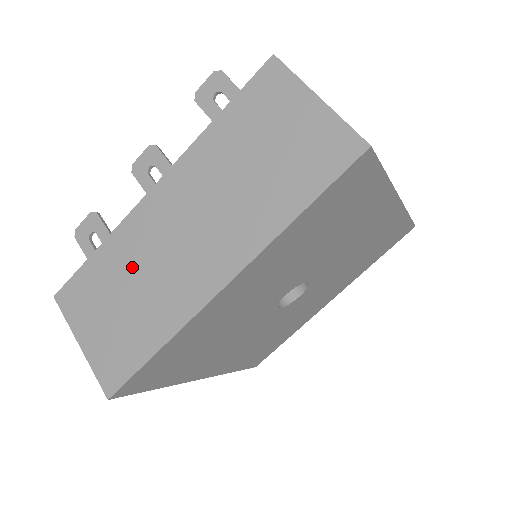
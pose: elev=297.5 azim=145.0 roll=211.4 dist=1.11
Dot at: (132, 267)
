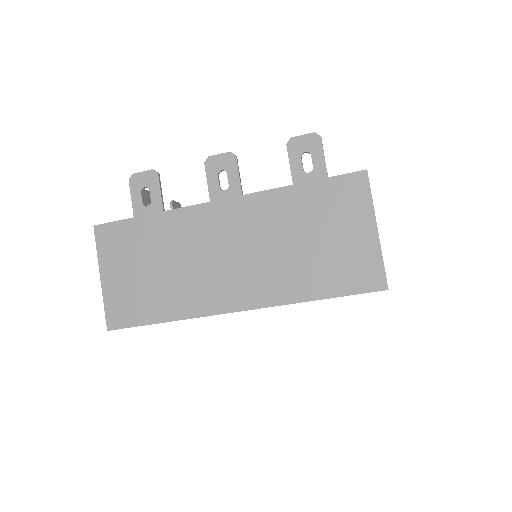
Dot at: (172, 249)
